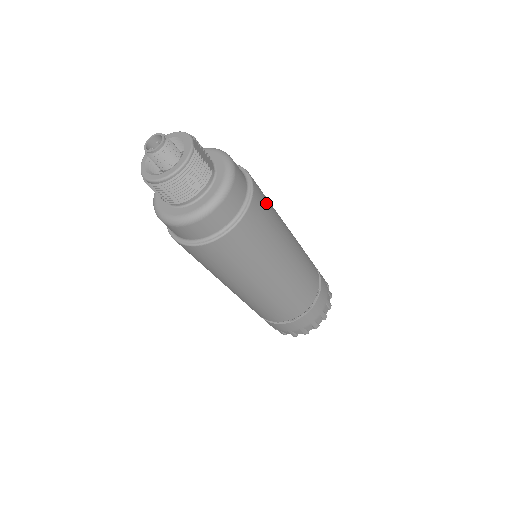
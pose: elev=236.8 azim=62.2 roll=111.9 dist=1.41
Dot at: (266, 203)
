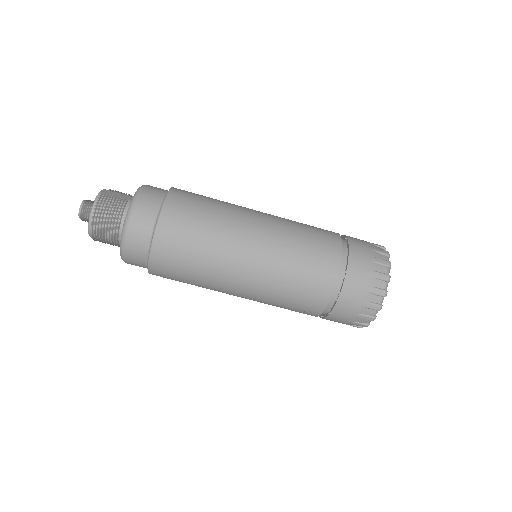
Dot at: (197, 198)
